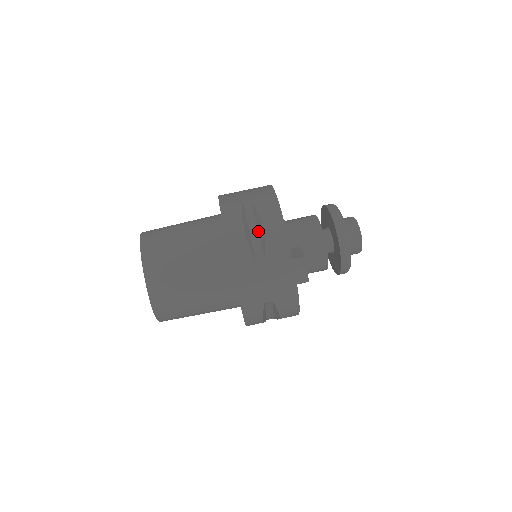
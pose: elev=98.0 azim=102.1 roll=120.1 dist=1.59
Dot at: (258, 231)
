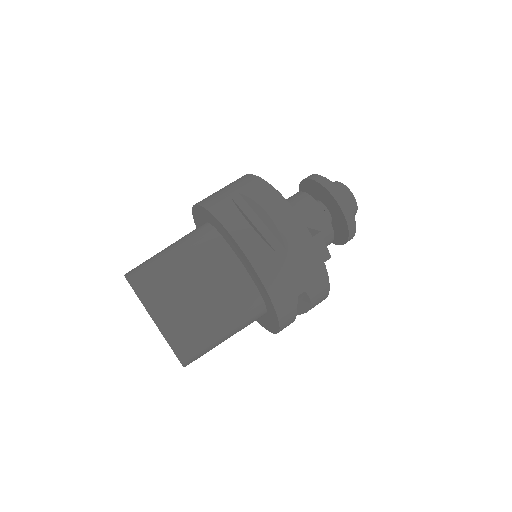
Dot at: (263, 222)
